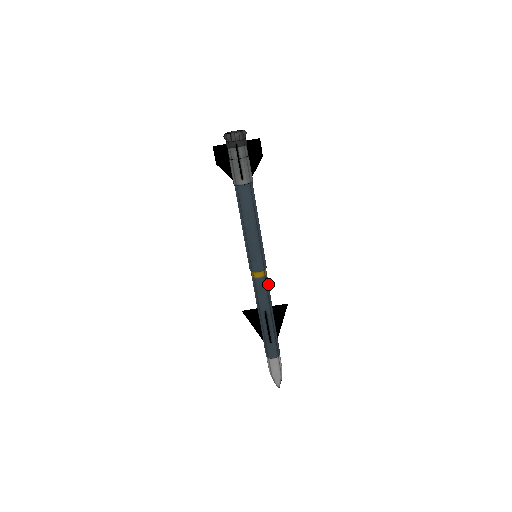
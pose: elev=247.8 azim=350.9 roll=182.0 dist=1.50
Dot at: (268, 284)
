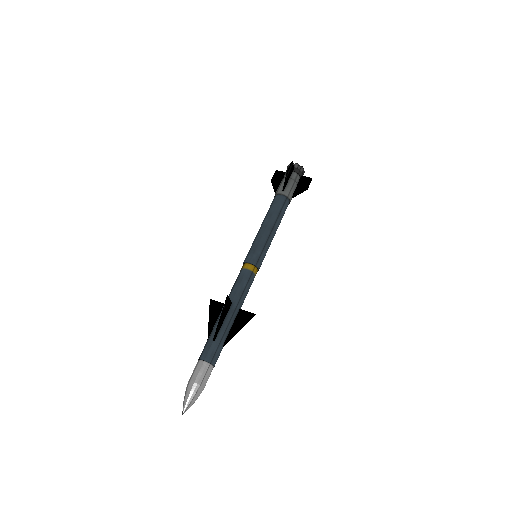
Dot at: (250, 284)
